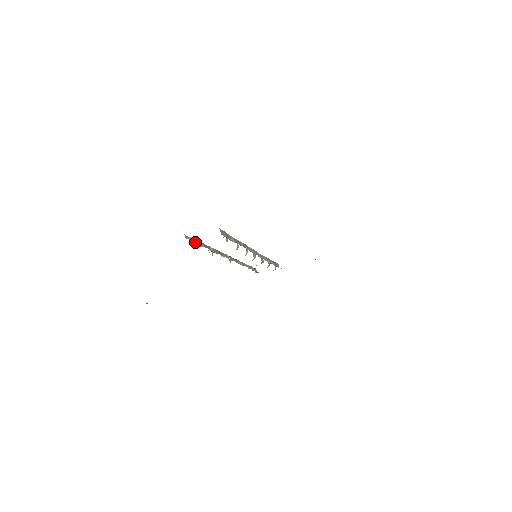
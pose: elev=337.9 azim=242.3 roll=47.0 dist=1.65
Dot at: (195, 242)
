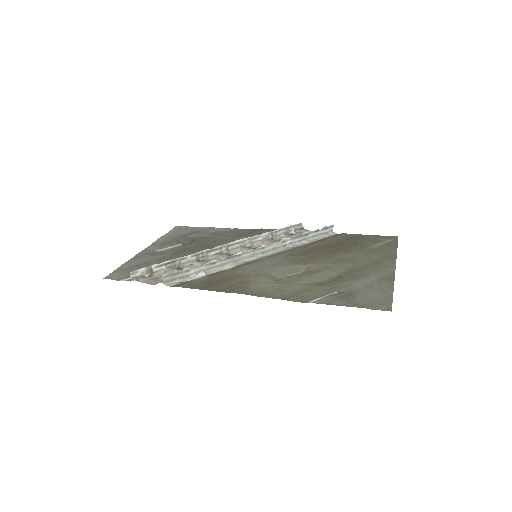
Dot at: (145, 276)
